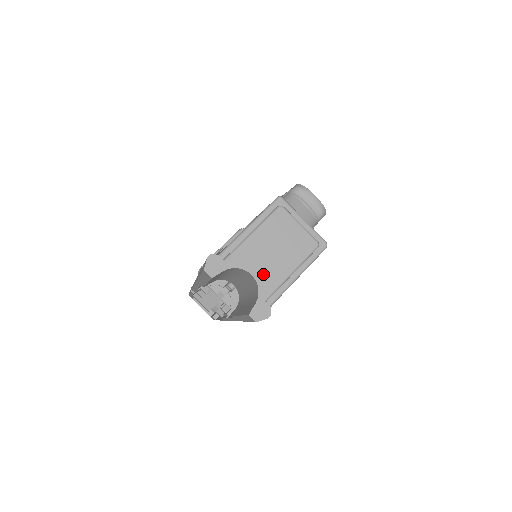
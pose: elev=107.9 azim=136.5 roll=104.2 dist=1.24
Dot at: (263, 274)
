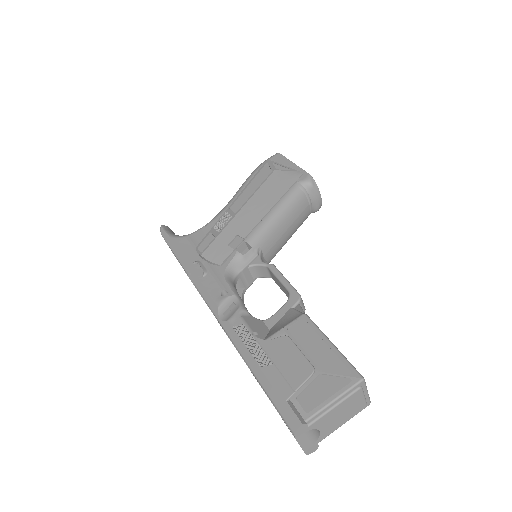
Dot at: (326, 429)
